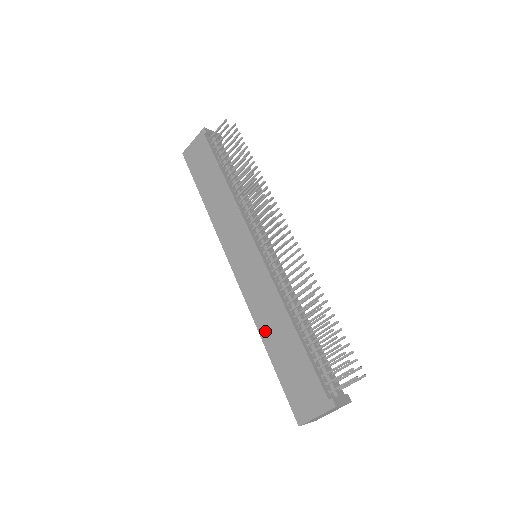
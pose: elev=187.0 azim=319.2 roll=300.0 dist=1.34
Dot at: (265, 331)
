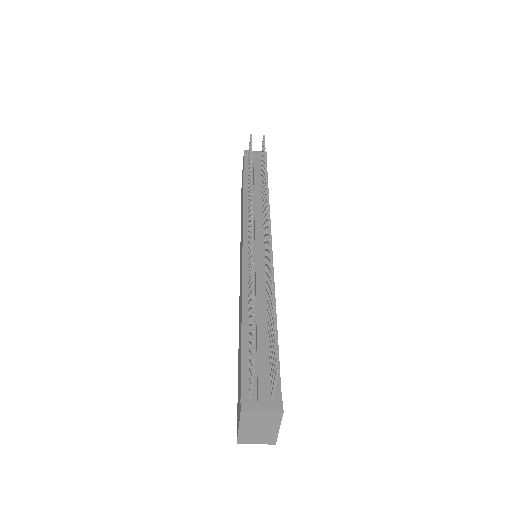
Dot at: (239, 333)
